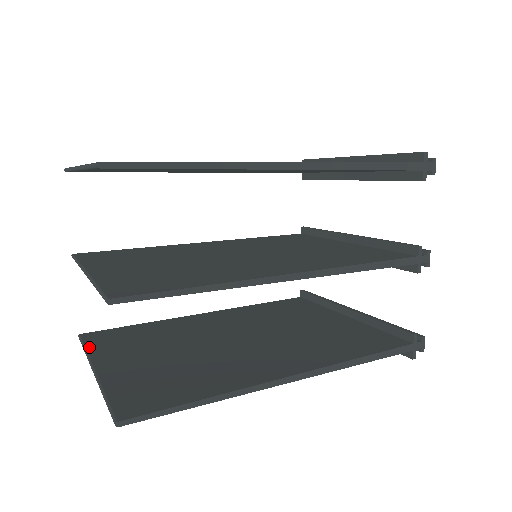
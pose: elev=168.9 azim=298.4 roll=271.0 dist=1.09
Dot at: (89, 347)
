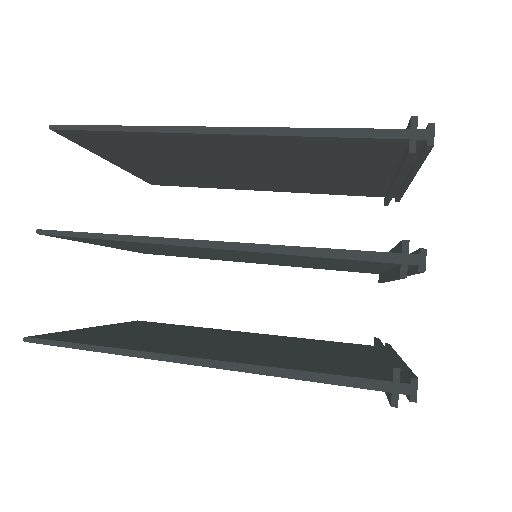
Dot at: (122, 323)
